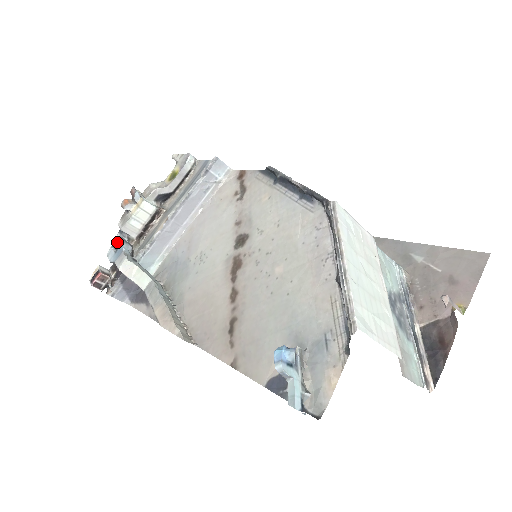
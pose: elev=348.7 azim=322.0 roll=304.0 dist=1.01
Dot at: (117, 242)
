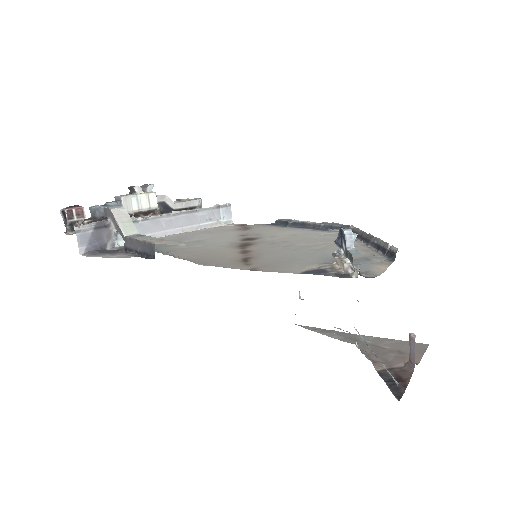
Dot at: (110, 202)
